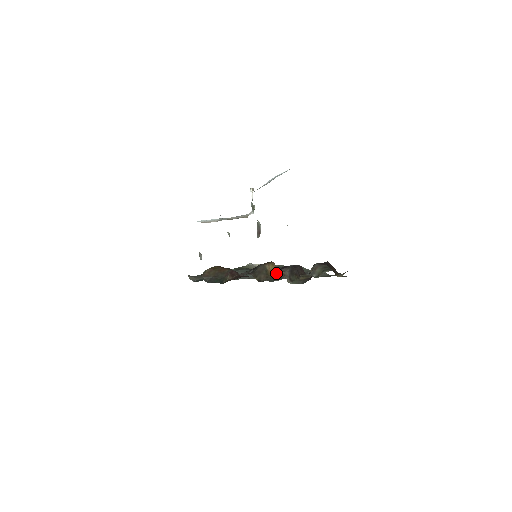
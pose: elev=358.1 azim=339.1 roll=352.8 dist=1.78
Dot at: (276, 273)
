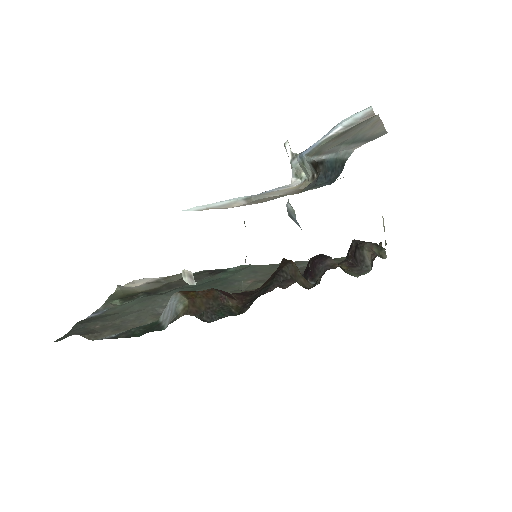
Dot at: (335, 268)
